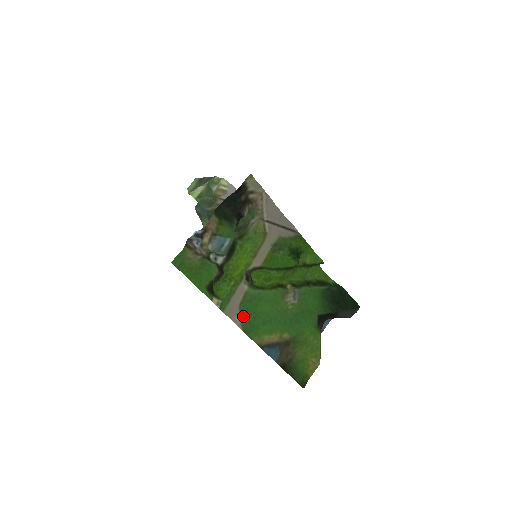
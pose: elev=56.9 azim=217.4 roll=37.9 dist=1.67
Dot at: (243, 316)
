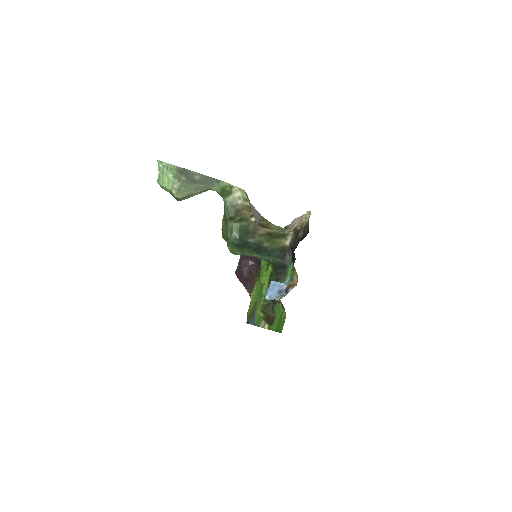
Dot at: occluded
